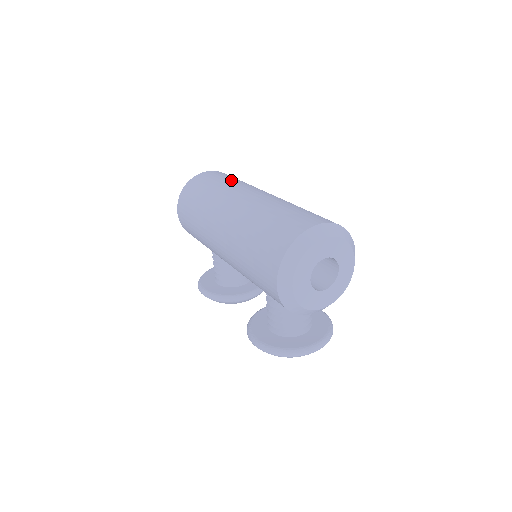
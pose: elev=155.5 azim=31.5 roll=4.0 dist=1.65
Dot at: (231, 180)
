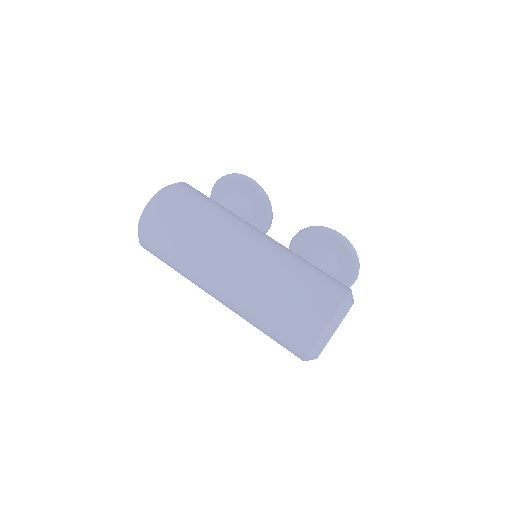
Dot at: (179, 255)
